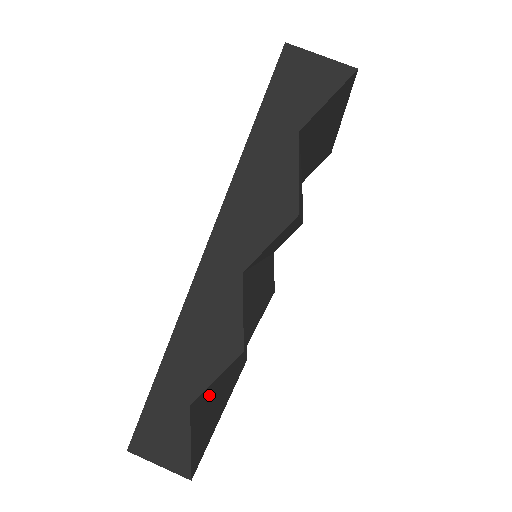
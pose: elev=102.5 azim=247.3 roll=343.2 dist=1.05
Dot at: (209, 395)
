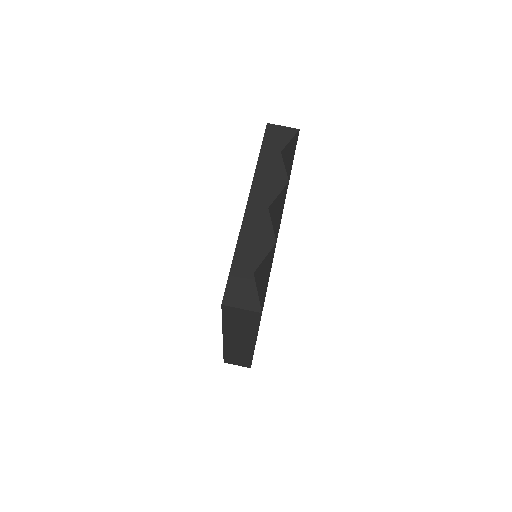
Dot at: occluded
